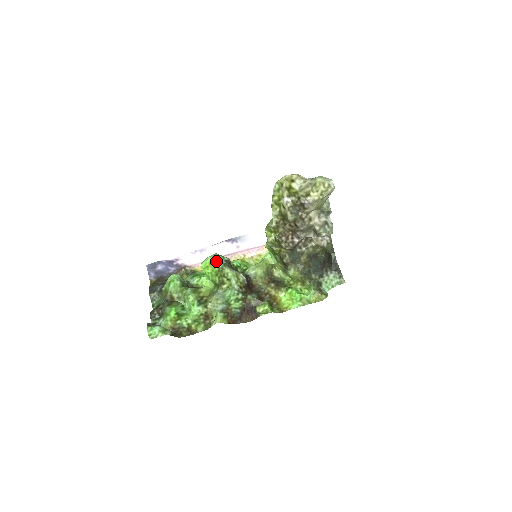
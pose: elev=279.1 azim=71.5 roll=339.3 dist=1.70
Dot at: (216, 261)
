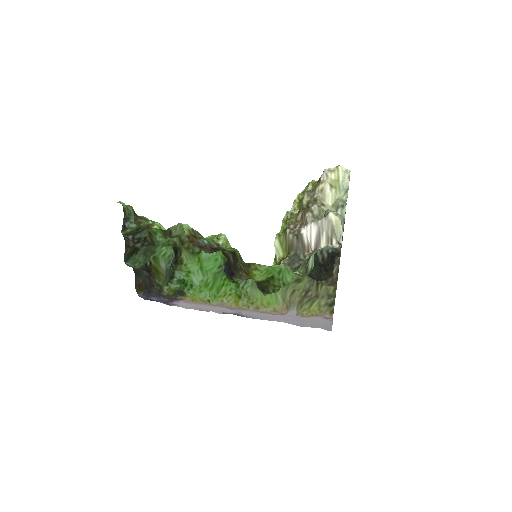
Dot at: occluded
